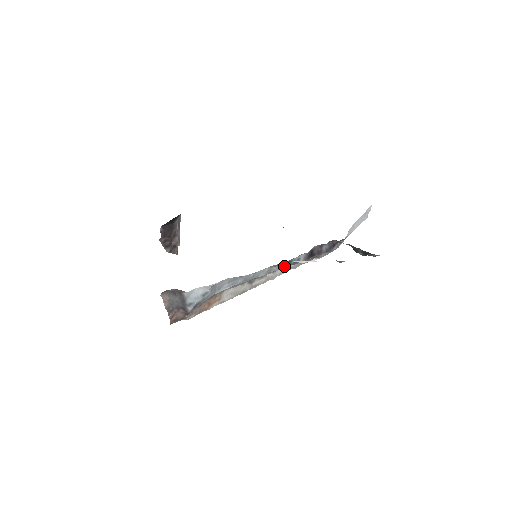
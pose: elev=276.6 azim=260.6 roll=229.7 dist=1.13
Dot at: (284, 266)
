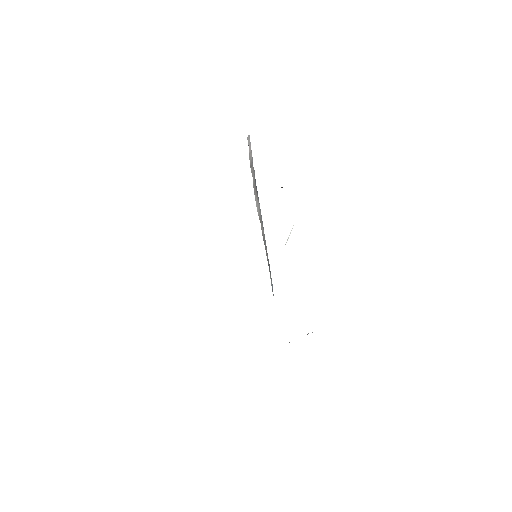
Dot at: occluded
